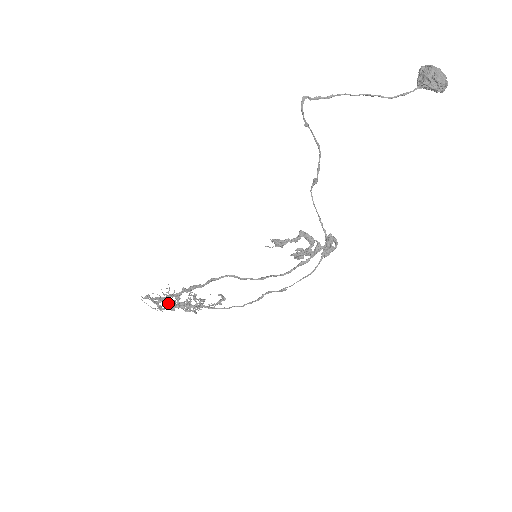
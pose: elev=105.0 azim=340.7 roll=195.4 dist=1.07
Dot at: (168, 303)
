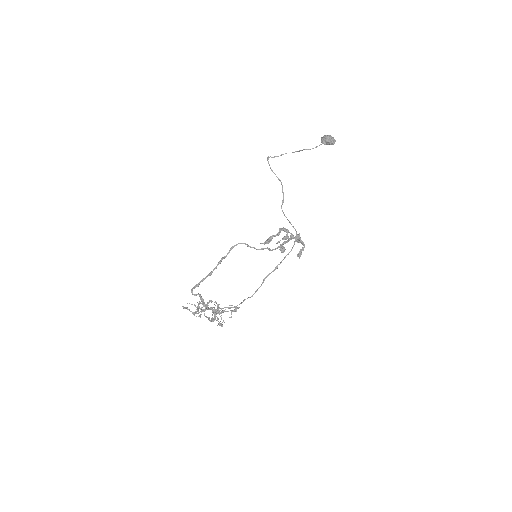
Dot at: (201, 303)
